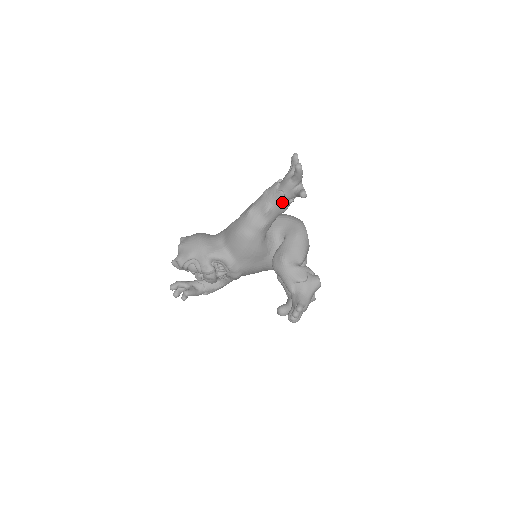
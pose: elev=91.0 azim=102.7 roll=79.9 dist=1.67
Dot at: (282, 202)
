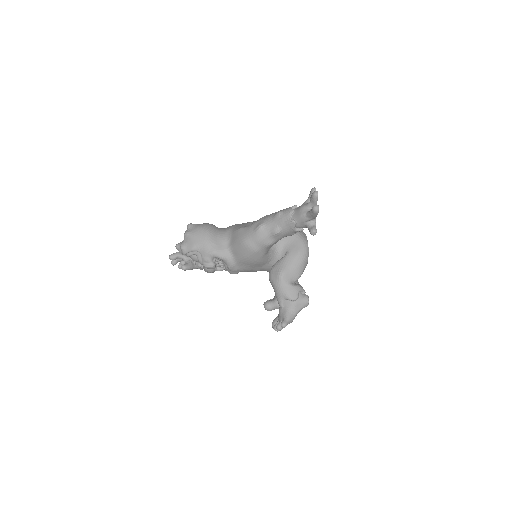
Dot at: (292, 229)
